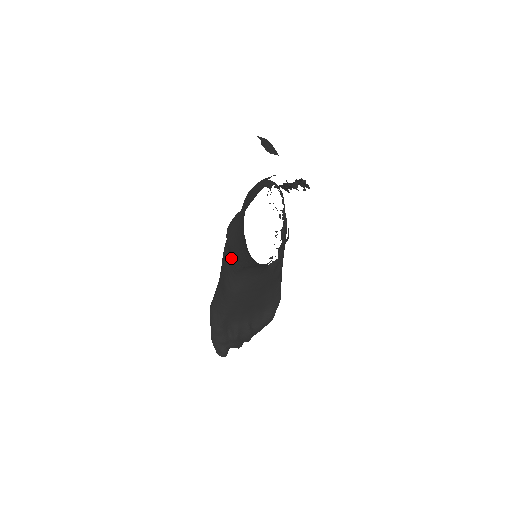
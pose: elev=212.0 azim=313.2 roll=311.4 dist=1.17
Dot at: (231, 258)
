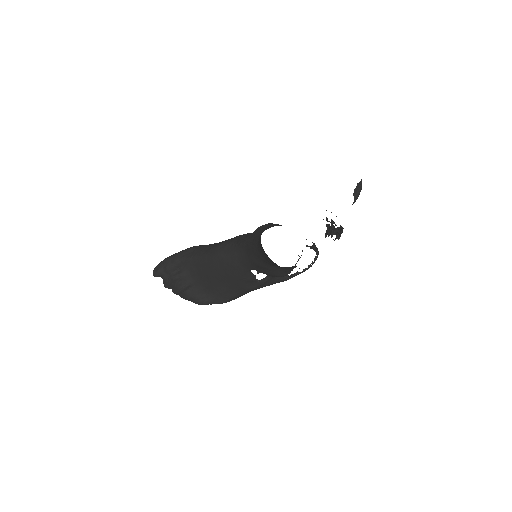
Dot at: (247, 236)
